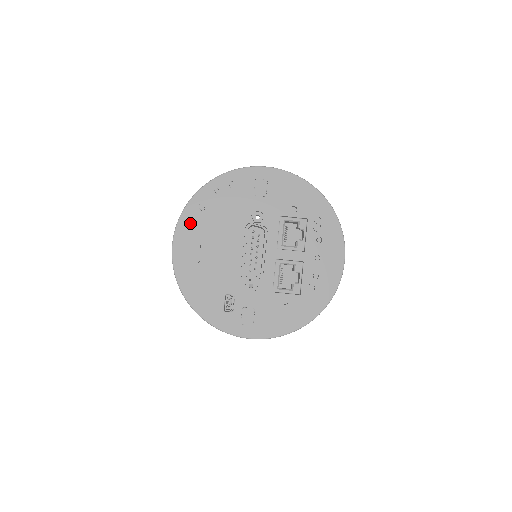
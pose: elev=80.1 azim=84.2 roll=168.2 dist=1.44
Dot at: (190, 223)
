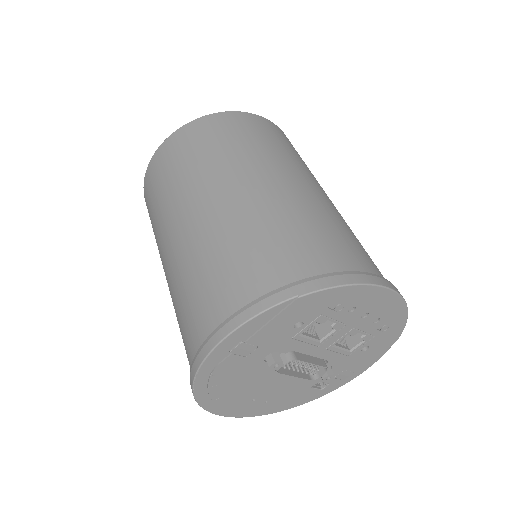
Dot at: (223, 407)
